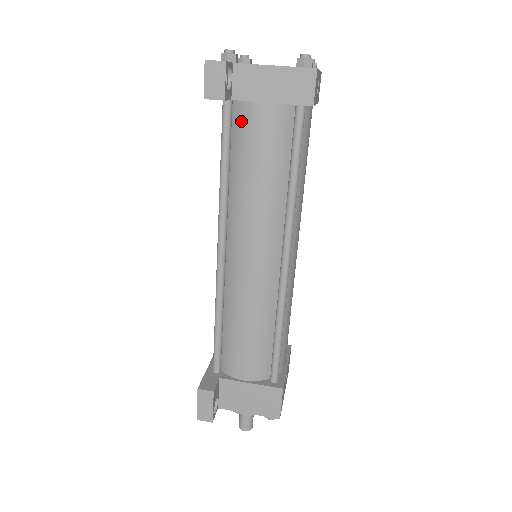
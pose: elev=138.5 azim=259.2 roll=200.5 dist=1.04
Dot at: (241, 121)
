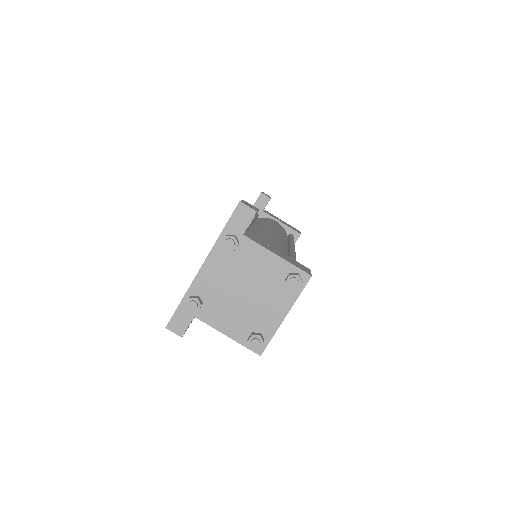
Dot at: occluded
